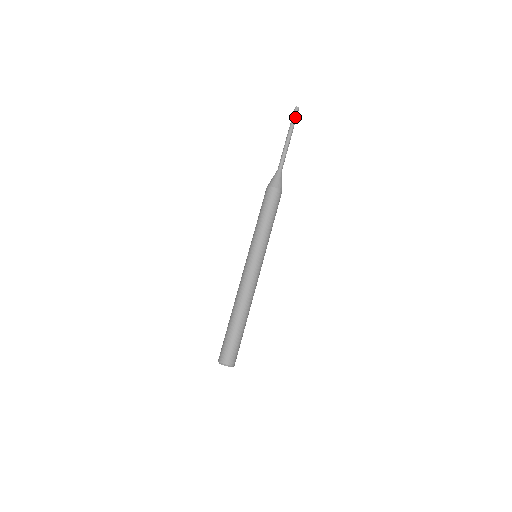
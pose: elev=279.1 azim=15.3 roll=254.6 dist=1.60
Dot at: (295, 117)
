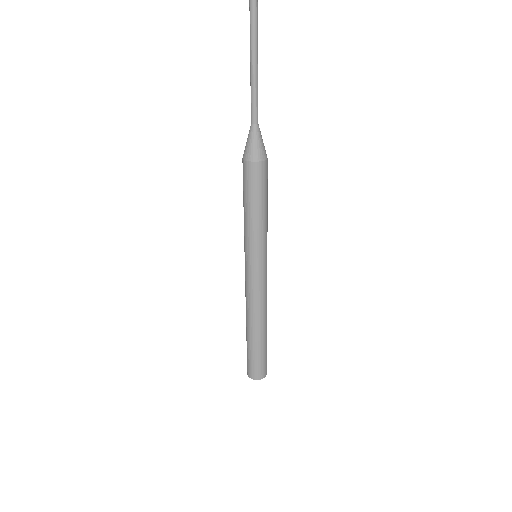
Dot at: (255, 17)
